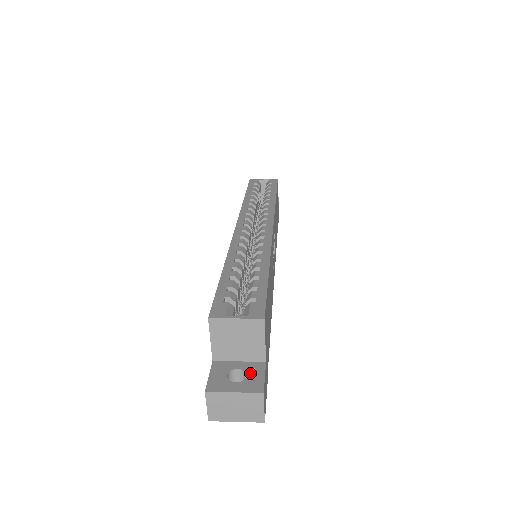
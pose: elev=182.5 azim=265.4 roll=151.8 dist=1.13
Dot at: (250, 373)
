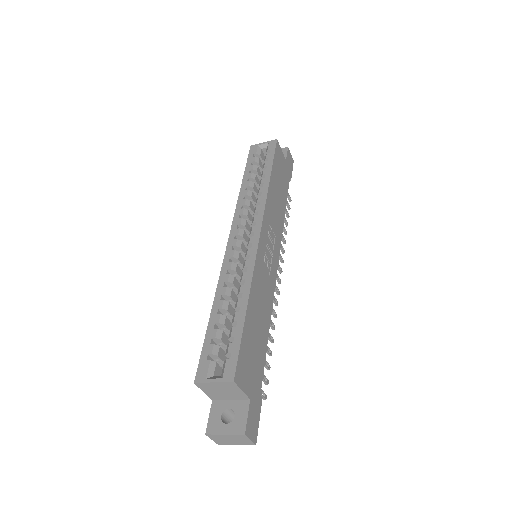
Dot at: (237, 413)
